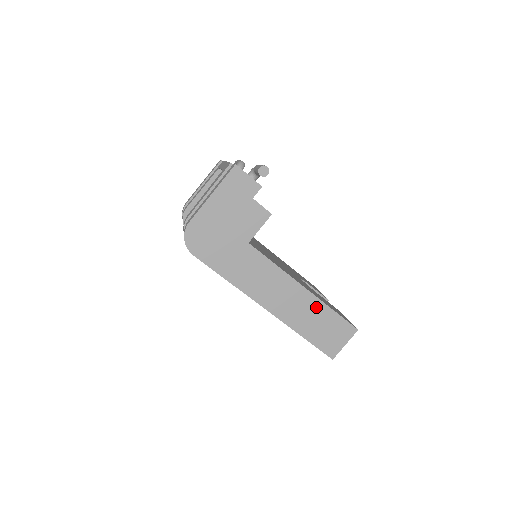
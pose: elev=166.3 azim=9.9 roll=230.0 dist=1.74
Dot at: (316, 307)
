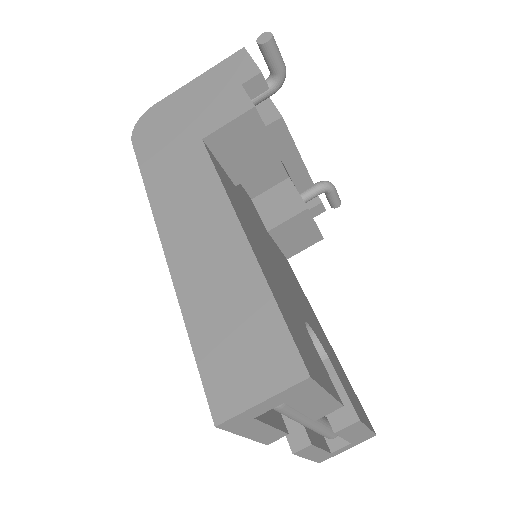
Dot at: (244, 277)
